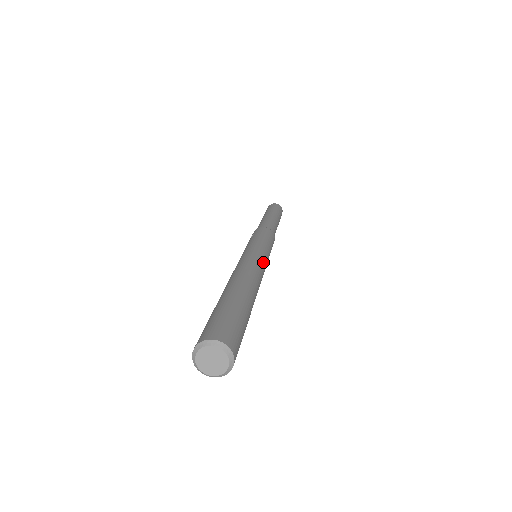
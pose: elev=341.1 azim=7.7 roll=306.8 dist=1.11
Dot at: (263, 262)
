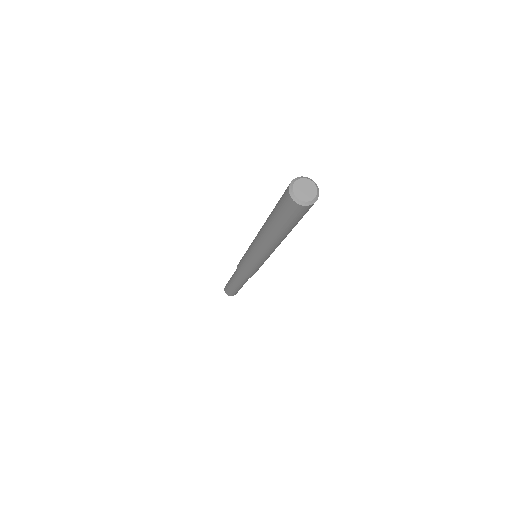
Dot at: occluded
